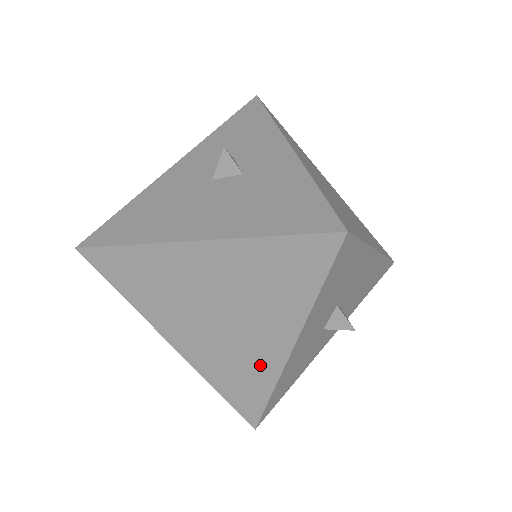
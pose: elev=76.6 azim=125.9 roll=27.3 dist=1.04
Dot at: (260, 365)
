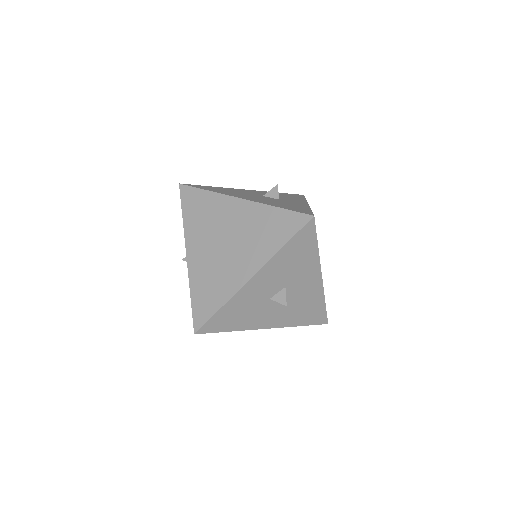
Dot at: (228, 283)
